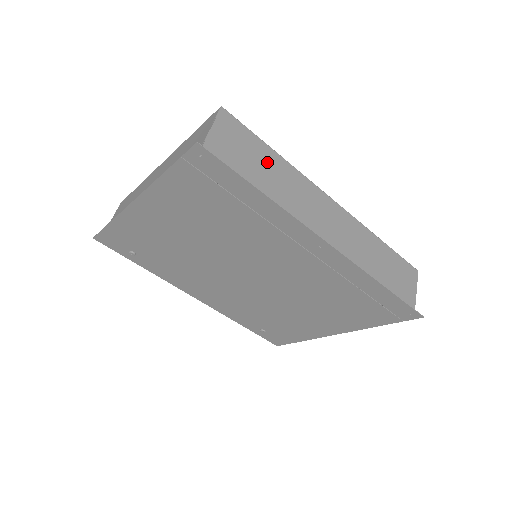
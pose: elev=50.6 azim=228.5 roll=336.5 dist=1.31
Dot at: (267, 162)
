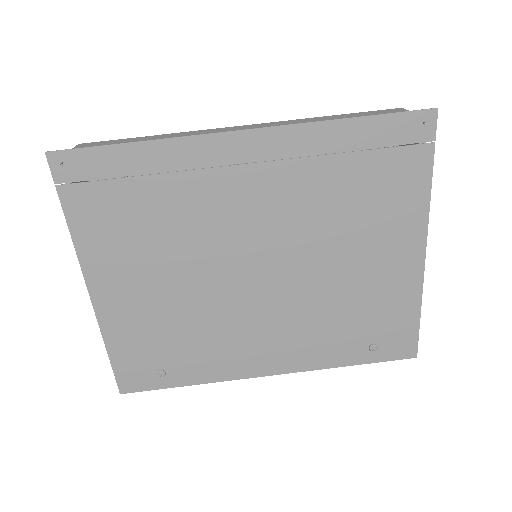
Dot at: occluded
